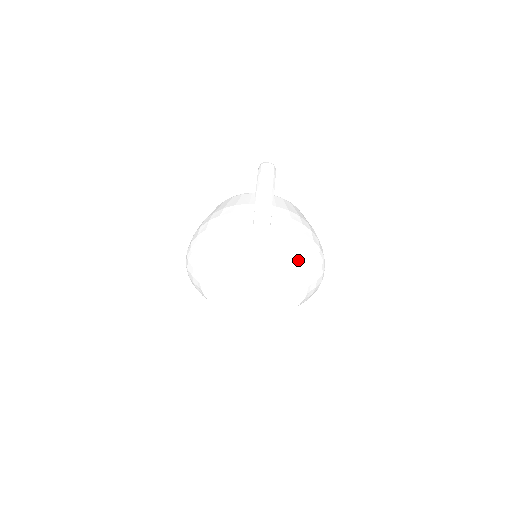
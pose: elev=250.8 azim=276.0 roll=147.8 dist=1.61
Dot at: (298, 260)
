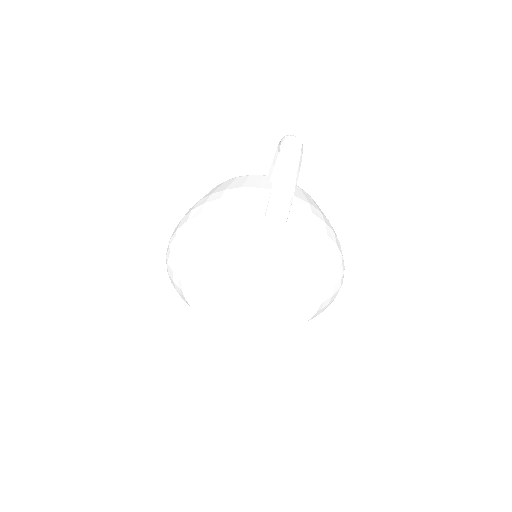
Dot at: (316, 268)
